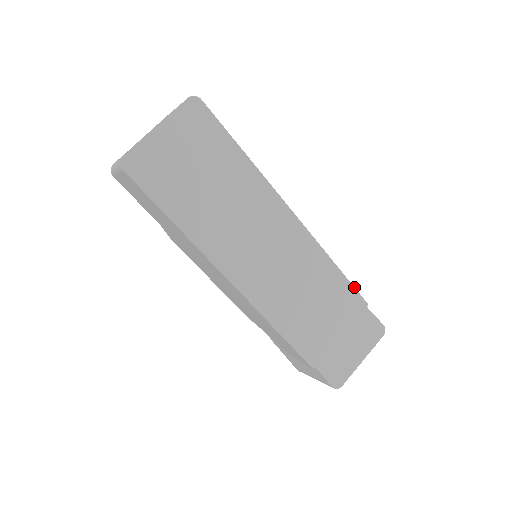
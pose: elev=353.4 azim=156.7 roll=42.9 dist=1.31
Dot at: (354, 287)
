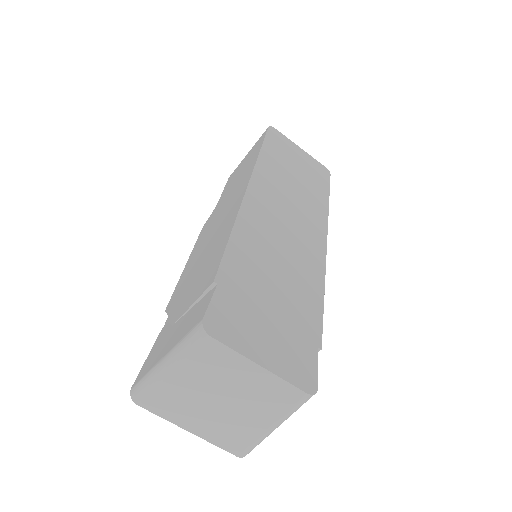
Dot at: occluded
